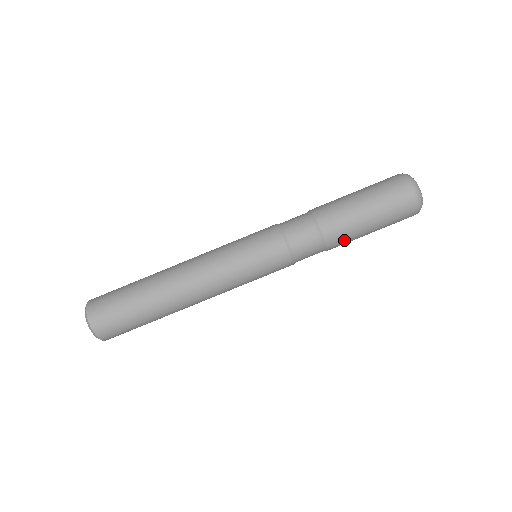
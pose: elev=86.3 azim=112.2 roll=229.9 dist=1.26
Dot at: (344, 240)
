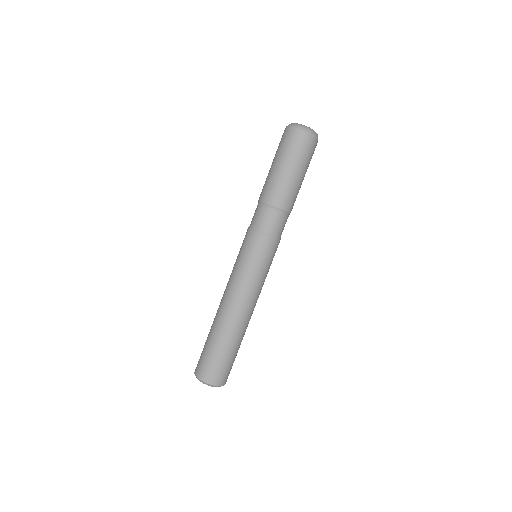
Dot at: (284, 194)
